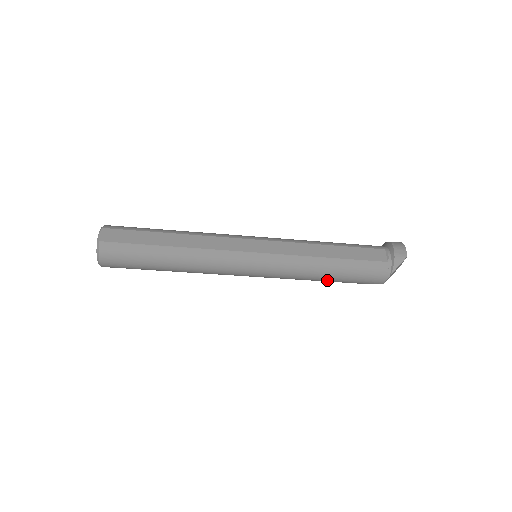
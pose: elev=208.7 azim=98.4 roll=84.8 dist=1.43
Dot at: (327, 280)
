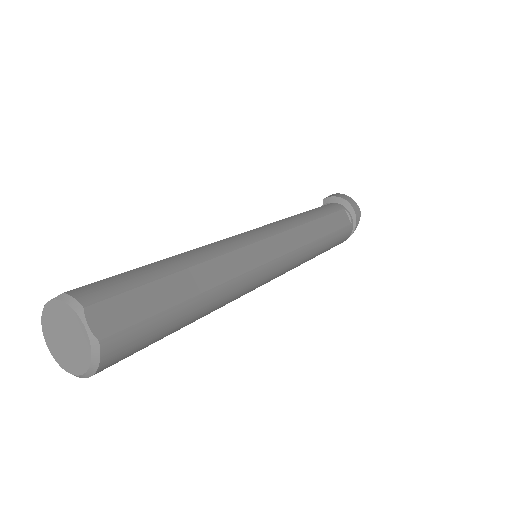
Dot at: occluded
